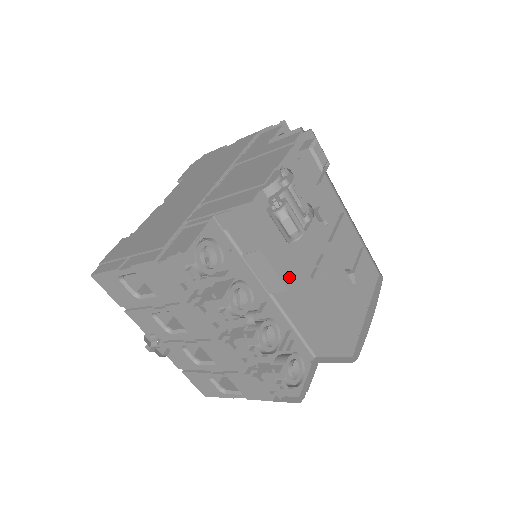
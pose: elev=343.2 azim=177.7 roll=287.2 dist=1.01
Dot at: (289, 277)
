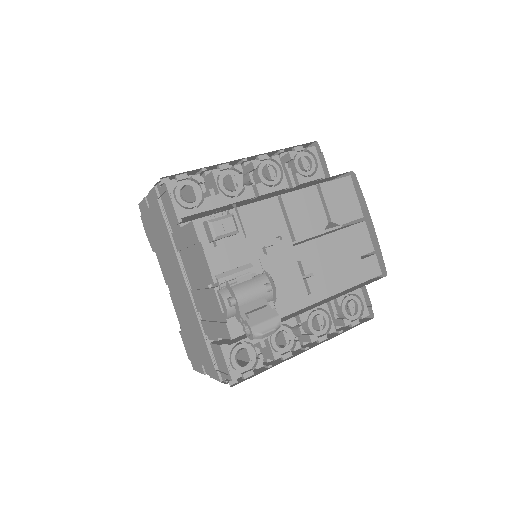
Dot at: occluded
